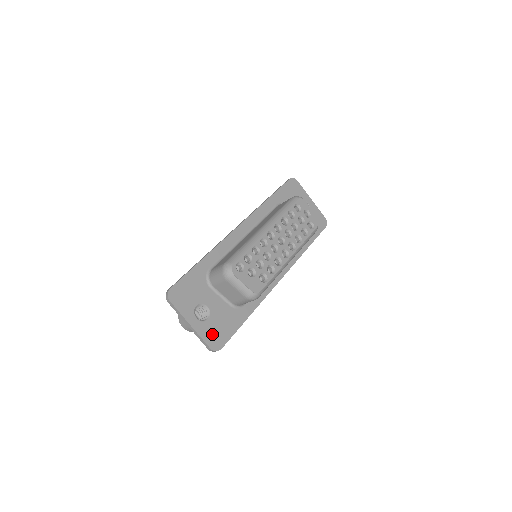
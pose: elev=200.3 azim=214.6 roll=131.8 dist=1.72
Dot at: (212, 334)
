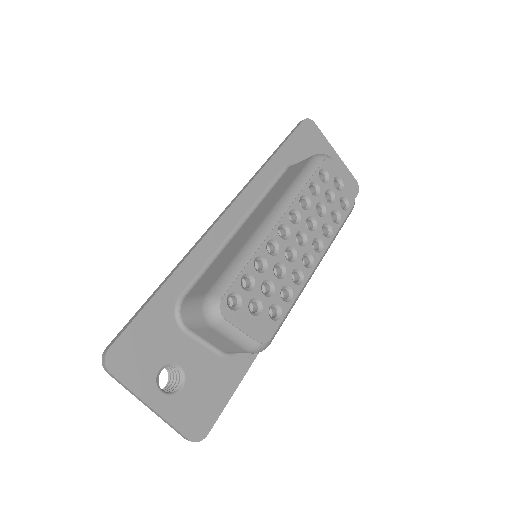
Dot at: (190, 413)
